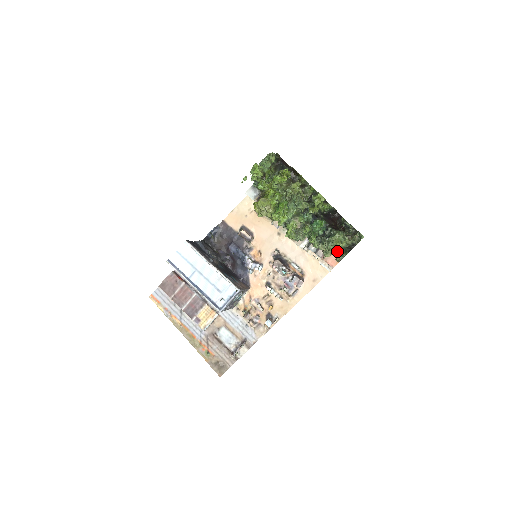
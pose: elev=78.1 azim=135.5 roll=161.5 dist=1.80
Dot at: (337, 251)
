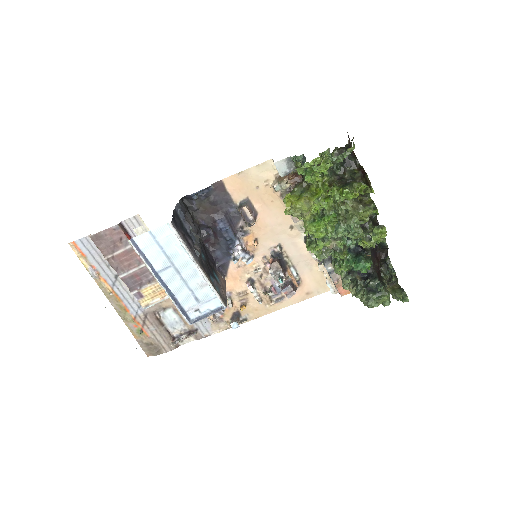
Dot at: occluded
